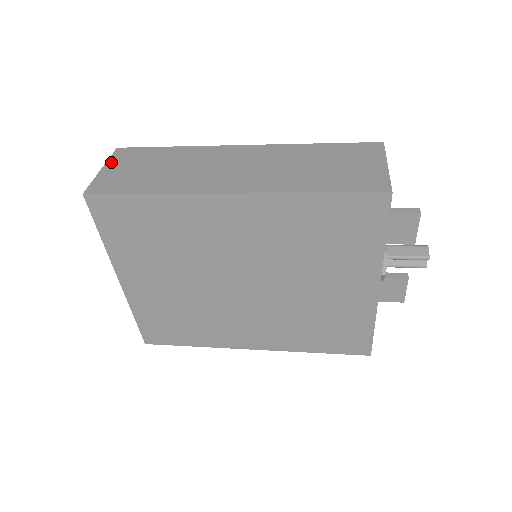
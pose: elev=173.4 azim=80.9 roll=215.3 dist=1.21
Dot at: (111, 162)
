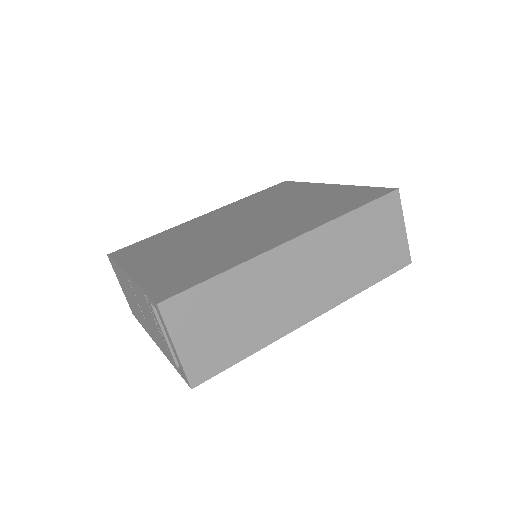
Dot at: (176, 333)
